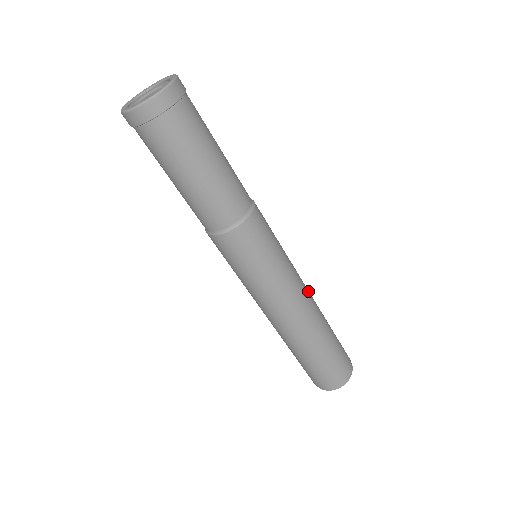
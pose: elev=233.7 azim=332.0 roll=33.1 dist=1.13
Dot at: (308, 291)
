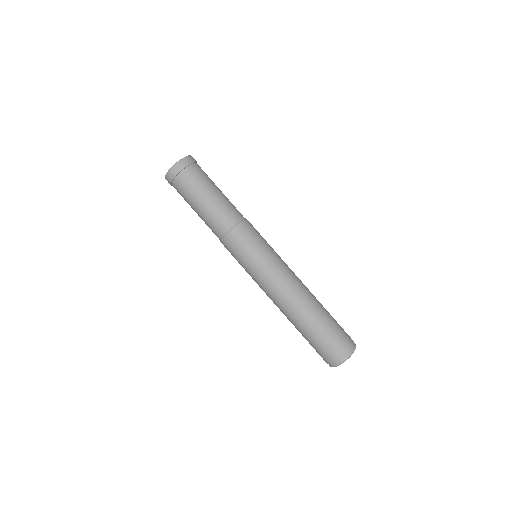
Dot at: (297, 281)
